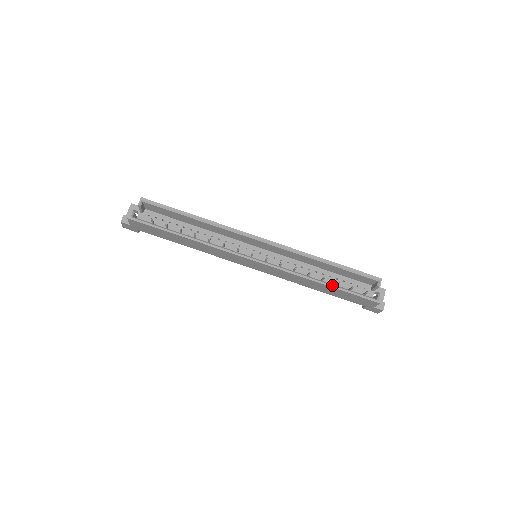
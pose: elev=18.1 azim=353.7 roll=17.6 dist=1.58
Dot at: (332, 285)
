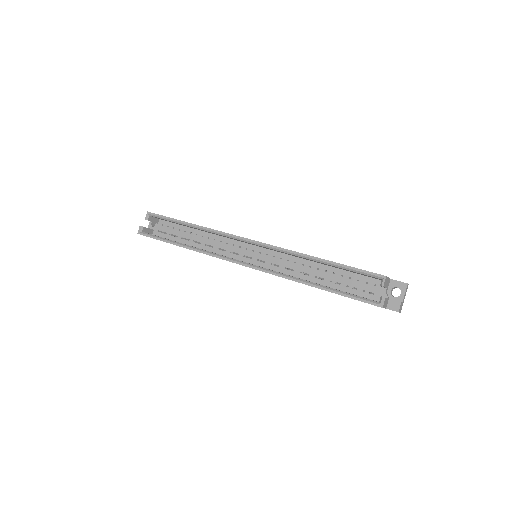
Dot at: (324, 288)
